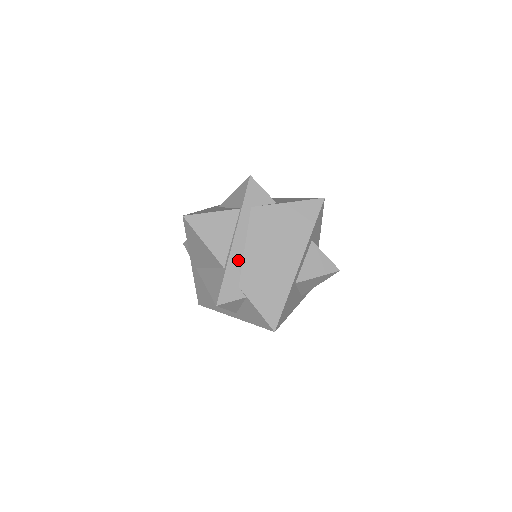
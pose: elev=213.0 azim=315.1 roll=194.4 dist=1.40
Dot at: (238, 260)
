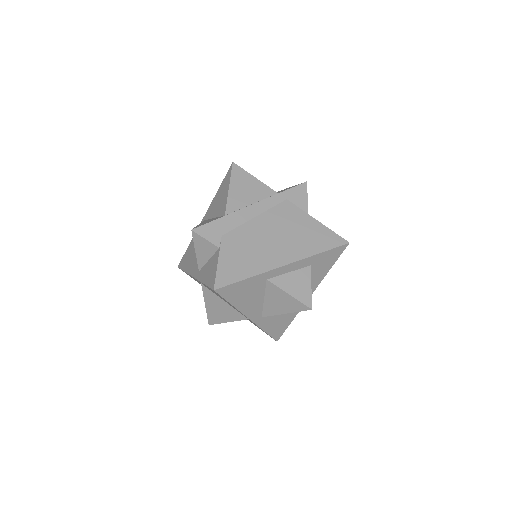
Dot at: (241, 219)
